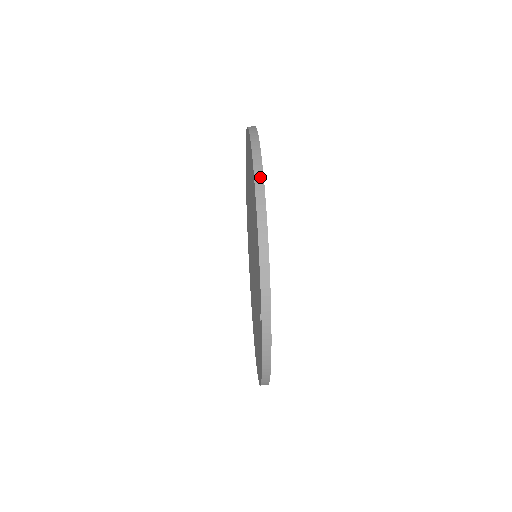
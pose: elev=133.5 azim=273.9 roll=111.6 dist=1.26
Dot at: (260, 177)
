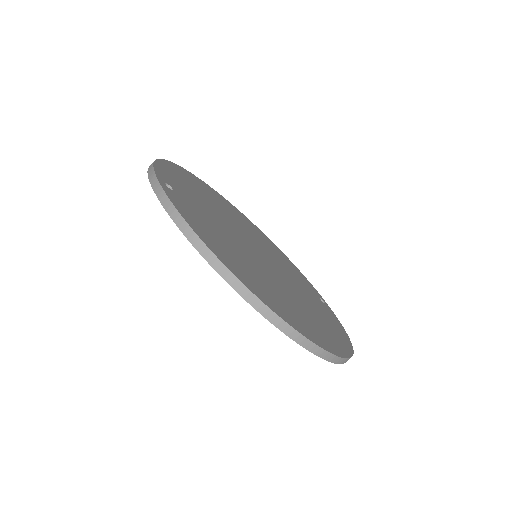
Dot at: occluded
